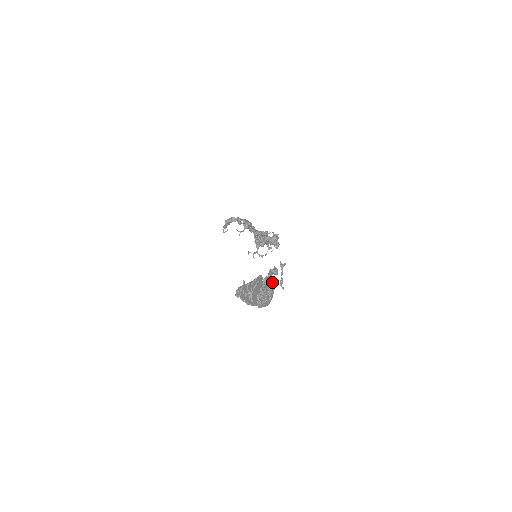
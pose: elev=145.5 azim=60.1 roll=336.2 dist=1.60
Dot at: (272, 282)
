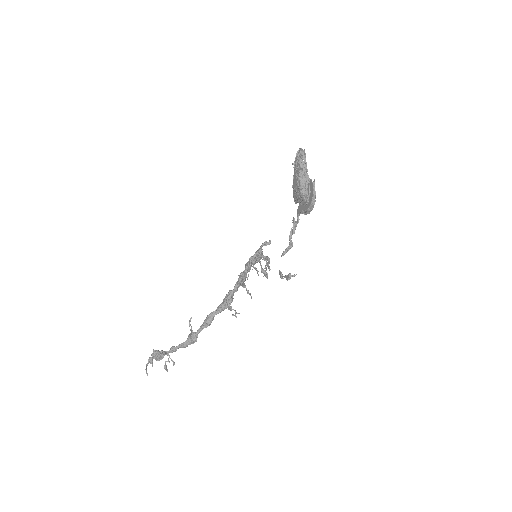
Dot at: occluded
